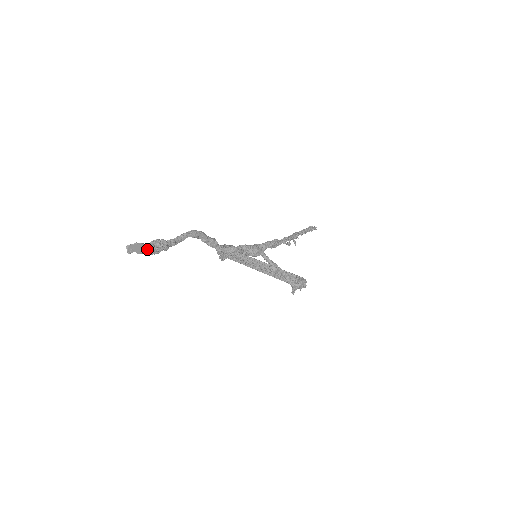
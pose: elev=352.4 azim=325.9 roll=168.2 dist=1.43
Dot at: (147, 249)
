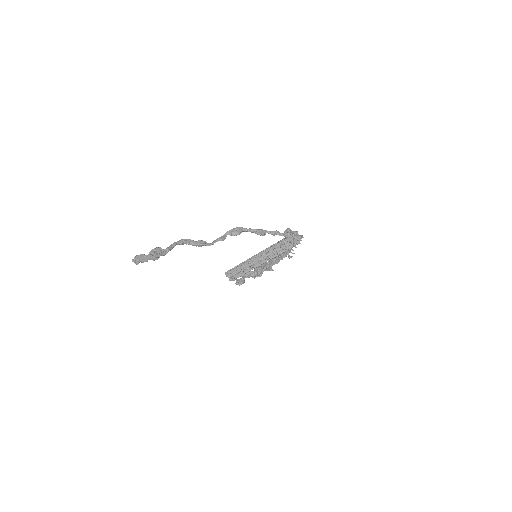
Dot at: (149, 257)
